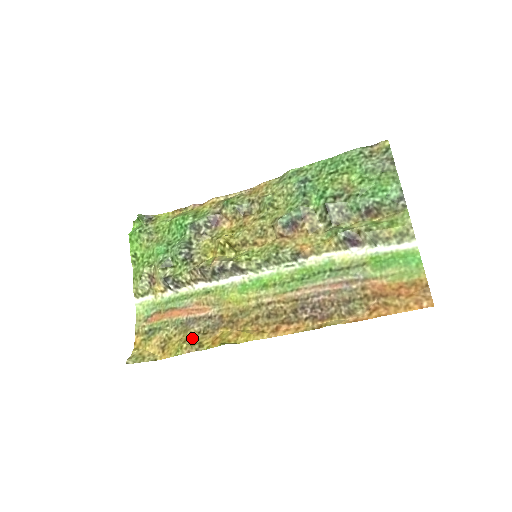
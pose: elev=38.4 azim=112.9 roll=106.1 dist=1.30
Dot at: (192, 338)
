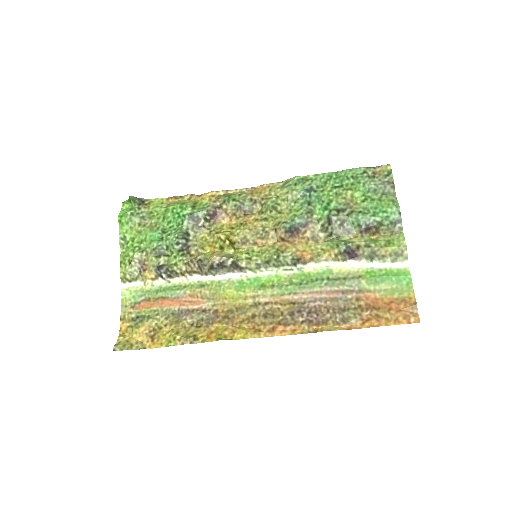
Dot at: (185, 330)
